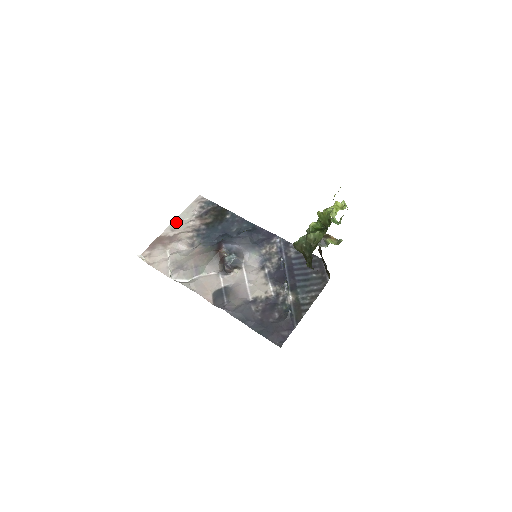
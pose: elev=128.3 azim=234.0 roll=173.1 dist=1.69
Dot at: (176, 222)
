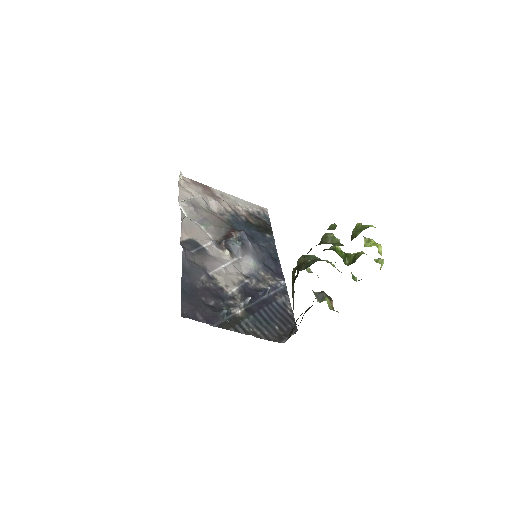
Dot at: (231, 196)
